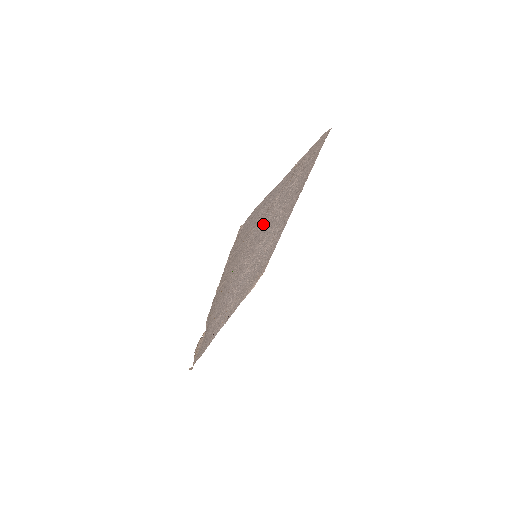
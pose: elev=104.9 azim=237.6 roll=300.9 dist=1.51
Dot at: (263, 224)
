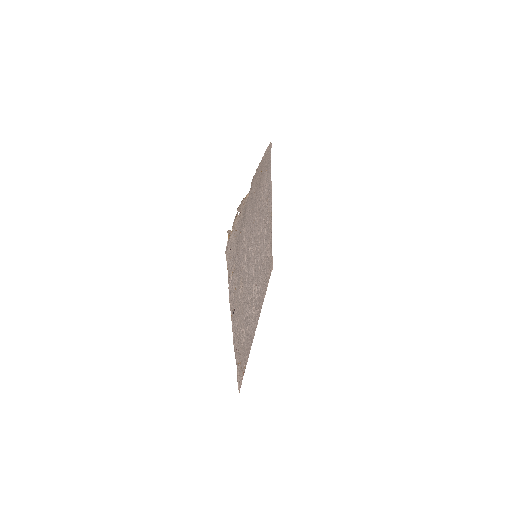
Dot at: (264, 211)
